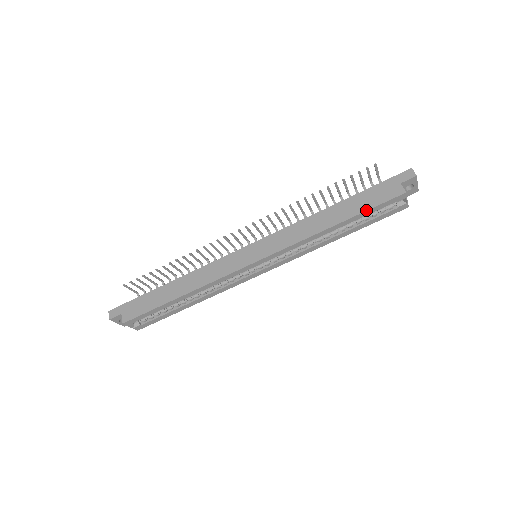
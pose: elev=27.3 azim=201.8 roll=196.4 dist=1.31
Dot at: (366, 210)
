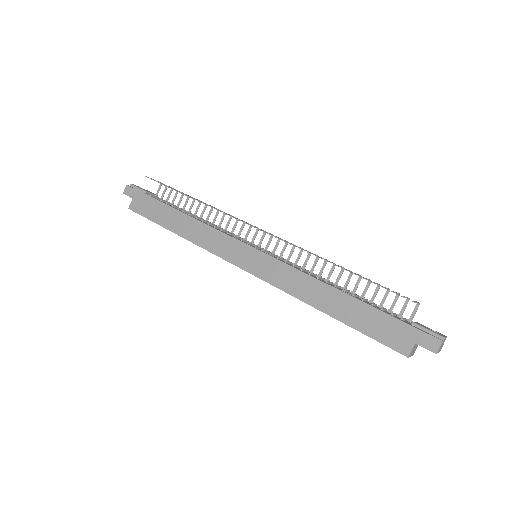
Dot at: (360, 331)
